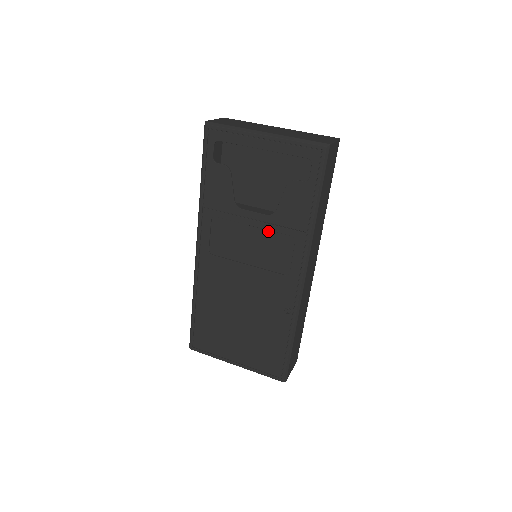
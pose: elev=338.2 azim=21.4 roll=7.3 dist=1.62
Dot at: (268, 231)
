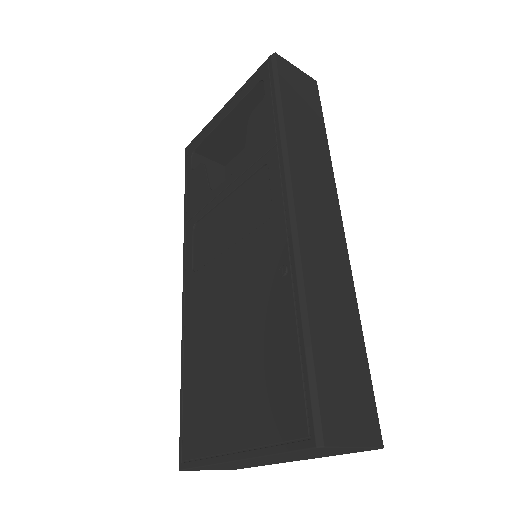
Dot at: (242, 186)
